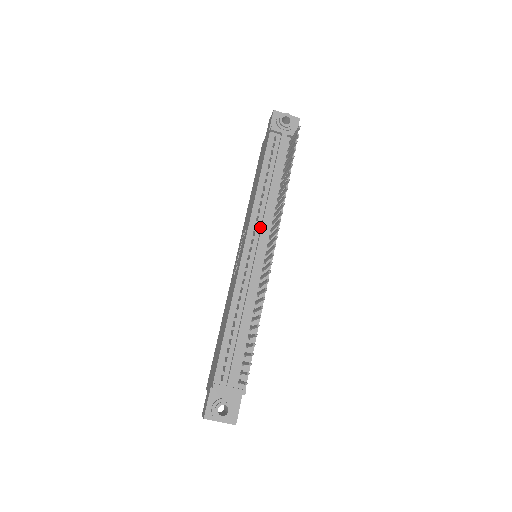
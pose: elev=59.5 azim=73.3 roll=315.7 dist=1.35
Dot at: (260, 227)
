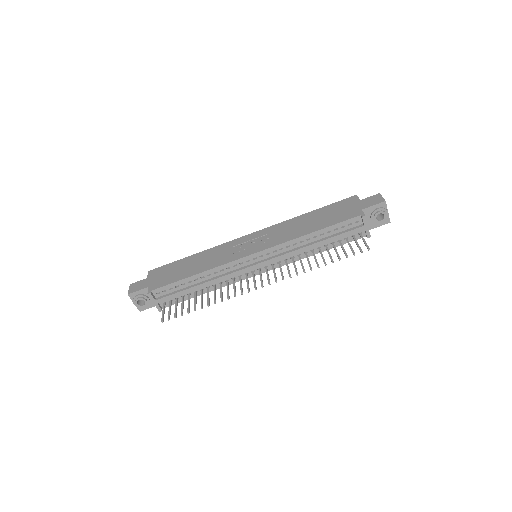
Dot at: (276, 254)
